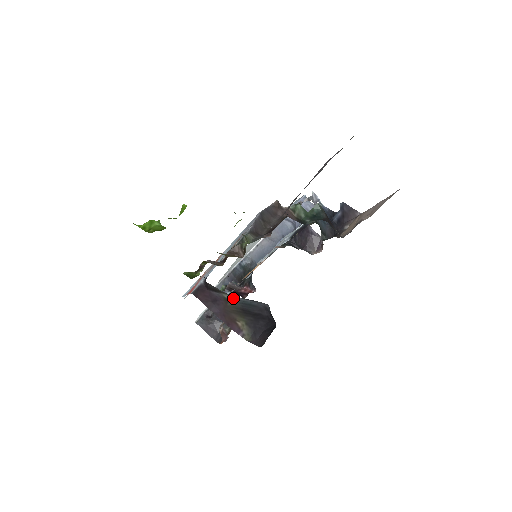
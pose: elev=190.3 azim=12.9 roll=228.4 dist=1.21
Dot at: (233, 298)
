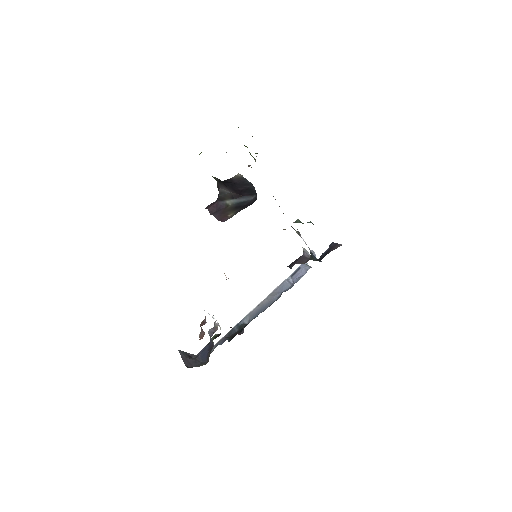
Dot at: (232, 202)
